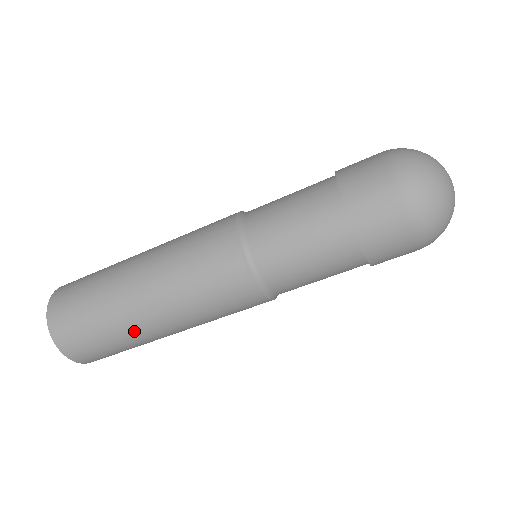
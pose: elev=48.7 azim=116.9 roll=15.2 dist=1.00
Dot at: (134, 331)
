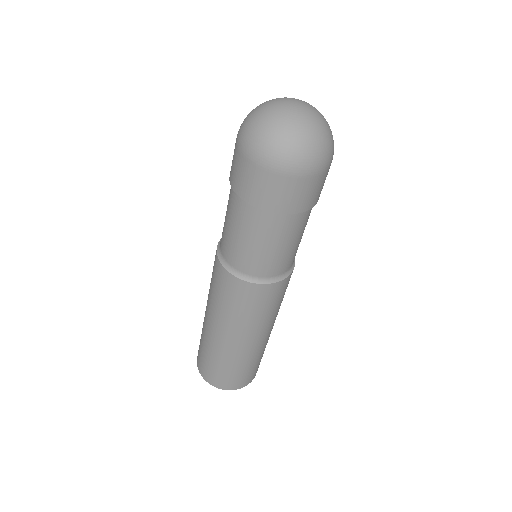
Dot at: (260, 349)
